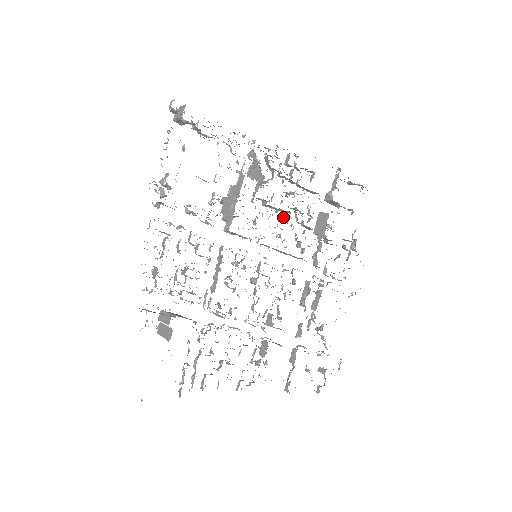
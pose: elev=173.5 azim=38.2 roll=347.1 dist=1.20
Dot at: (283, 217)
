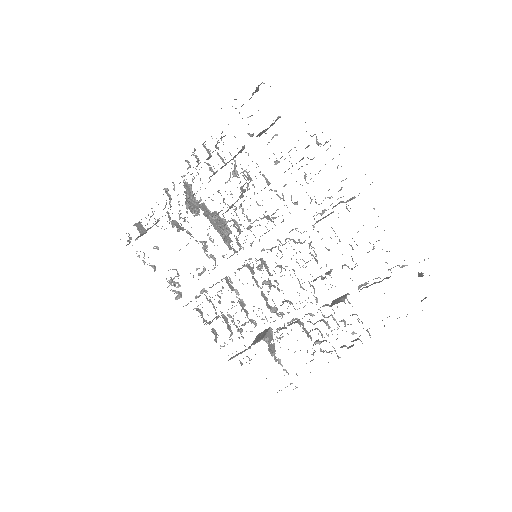
Dot at: occluded
